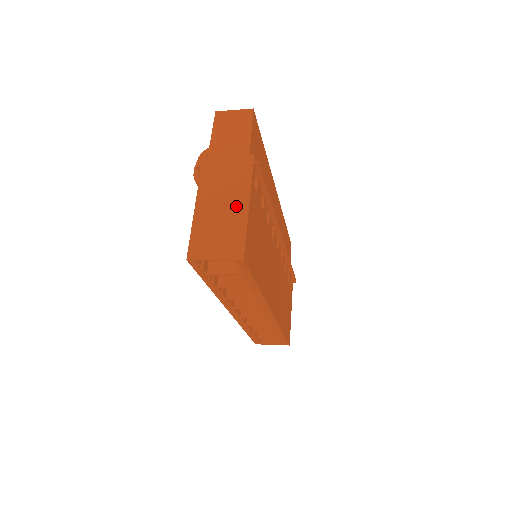
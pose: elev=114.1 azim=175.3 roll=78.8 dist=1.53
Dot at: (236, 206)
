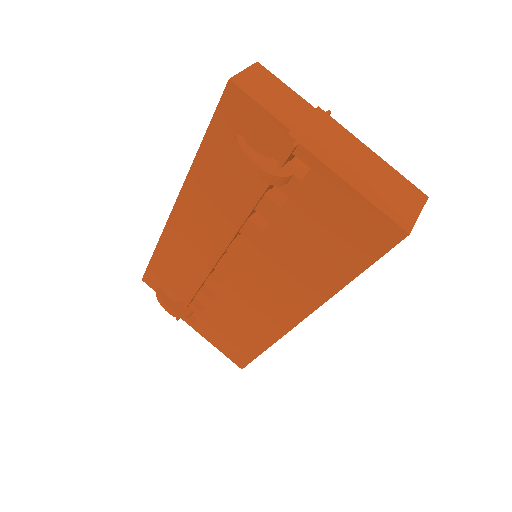
Dot at: (370, 160)
